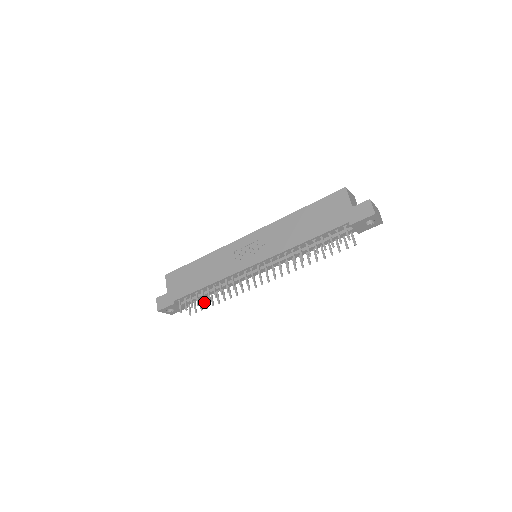
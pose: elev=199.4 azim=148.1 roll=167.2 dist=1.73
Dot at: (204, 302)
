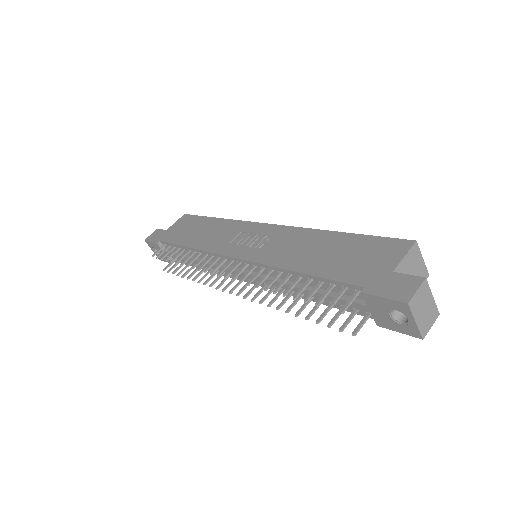
Dot at: (171, 261)
